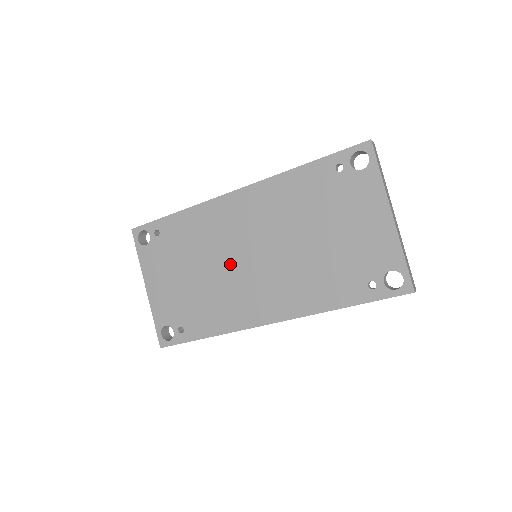
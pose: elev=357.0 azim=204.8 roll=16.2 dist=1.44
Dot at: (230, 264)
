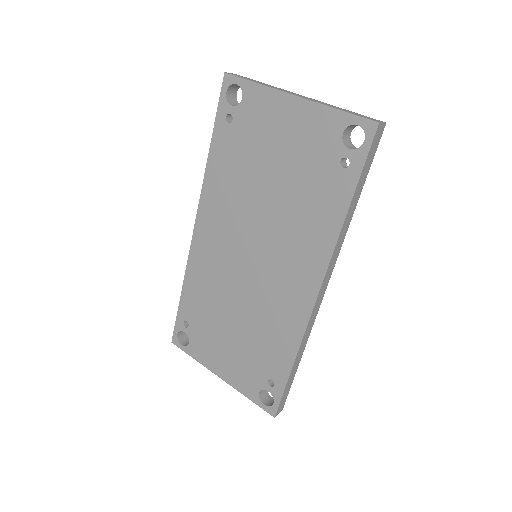
Dot at: (245, 285)
